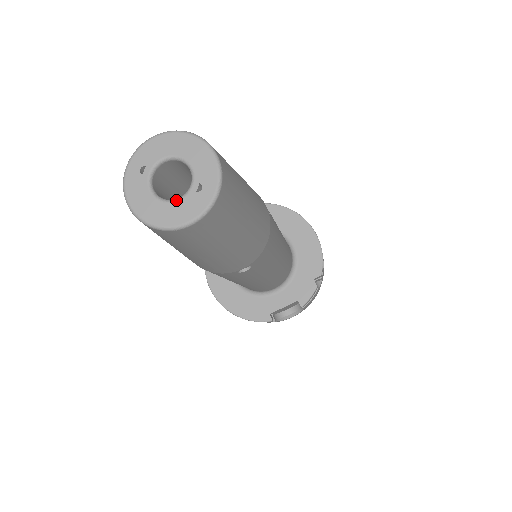
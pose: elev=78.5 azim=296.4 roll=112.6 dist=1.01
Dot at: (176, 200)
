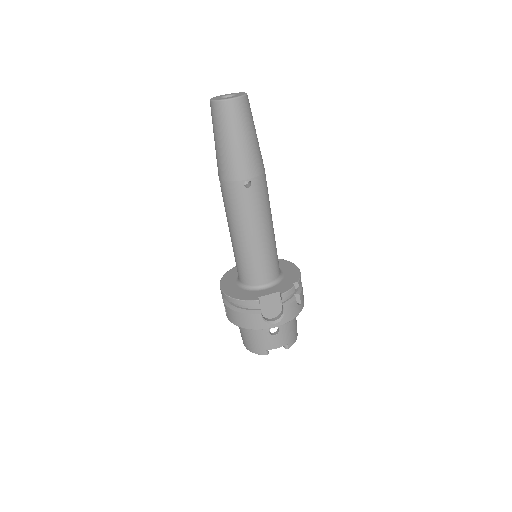
Dot at: (229, 97)
